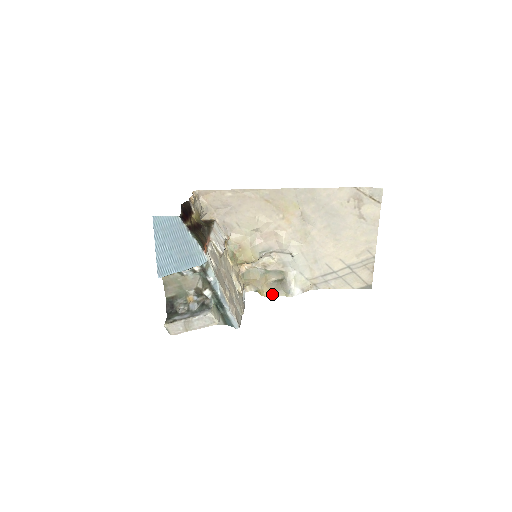
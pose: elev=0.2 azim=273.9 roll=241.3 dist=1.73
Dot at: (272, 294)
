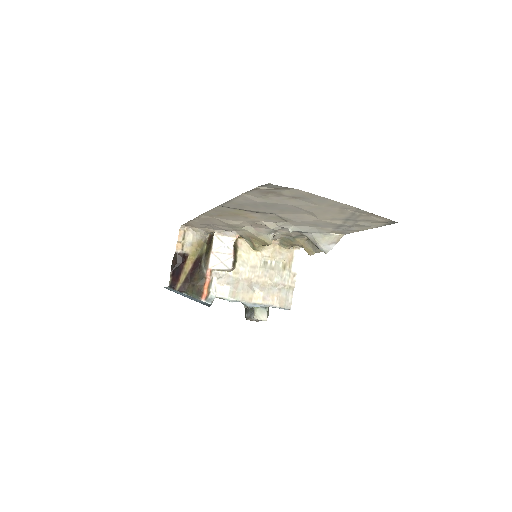
Dot at: (313, 252)
